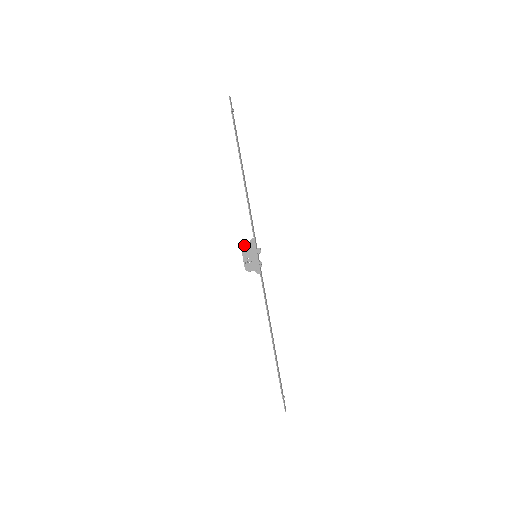
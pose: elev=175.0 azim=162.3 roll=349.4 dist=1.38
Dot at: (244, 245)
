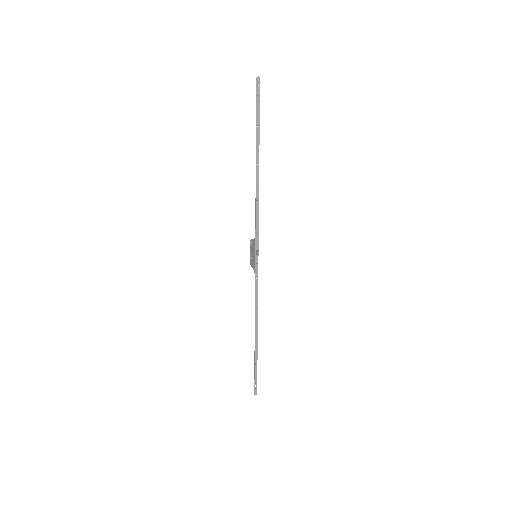
Dot at: (251, 240)
